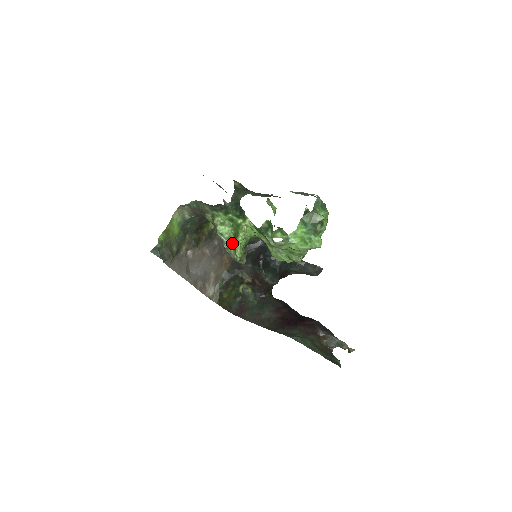
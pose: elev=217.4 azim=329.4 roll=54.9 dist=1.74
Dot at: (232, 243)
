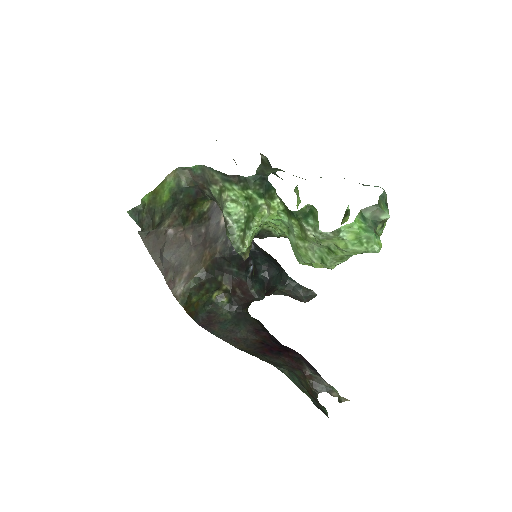
Dot at: (239, 228)
